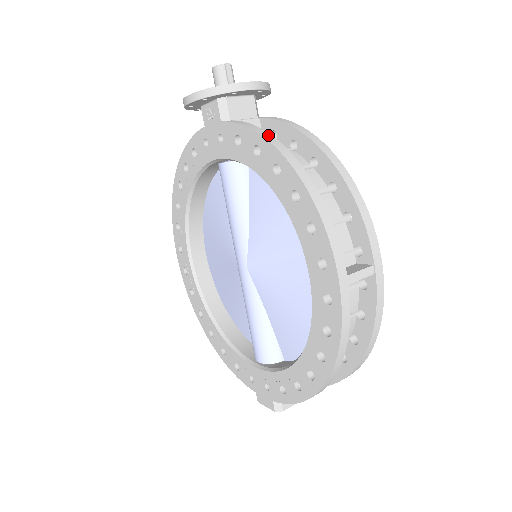
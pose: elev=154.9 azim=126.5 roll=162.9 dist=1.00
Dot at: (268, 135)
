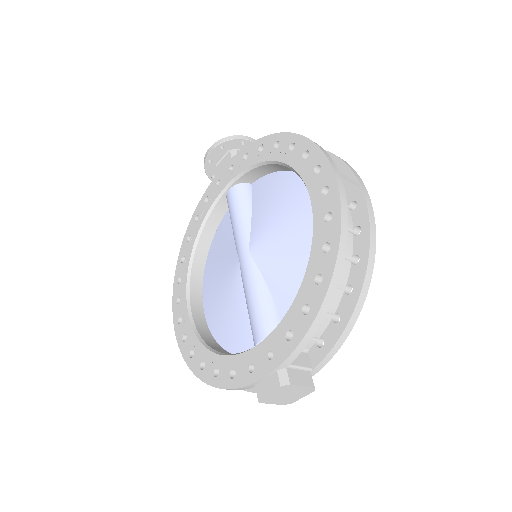
Dot at: occluded
